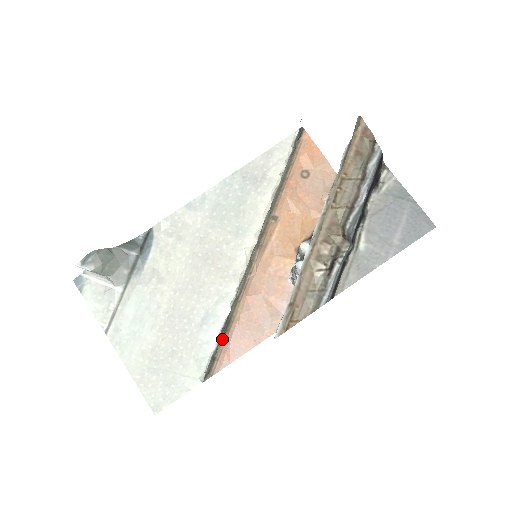
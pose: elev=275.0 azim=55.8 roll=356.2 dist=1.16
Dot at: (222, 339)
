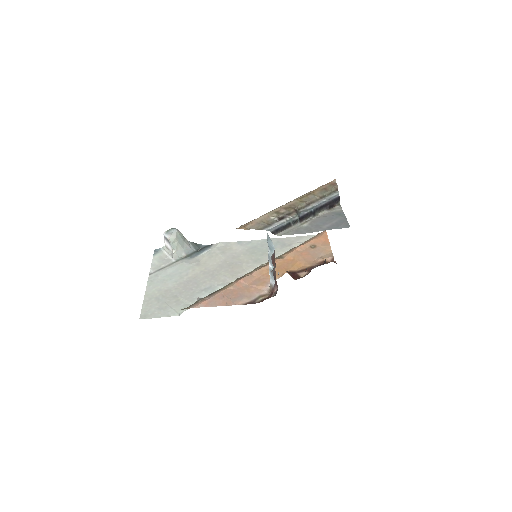
Dot at: (208, 295)
